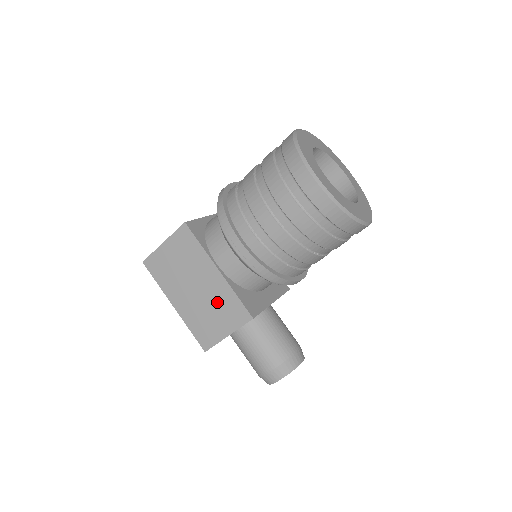
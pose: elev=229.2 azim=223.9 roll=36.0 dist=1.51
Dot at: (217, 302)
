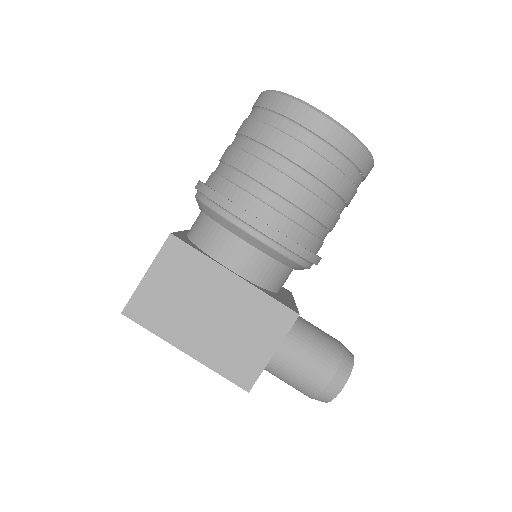
Dot at: (245, 317)
